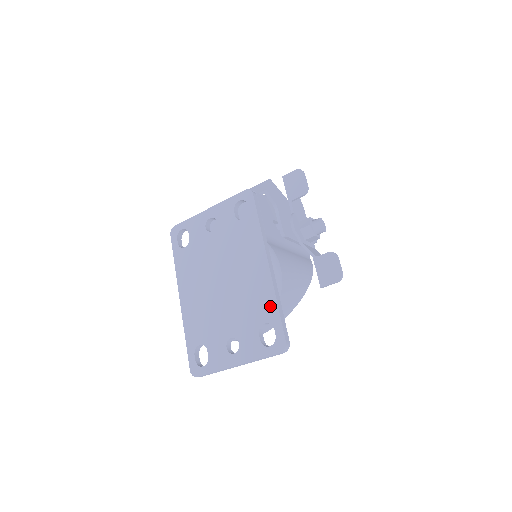
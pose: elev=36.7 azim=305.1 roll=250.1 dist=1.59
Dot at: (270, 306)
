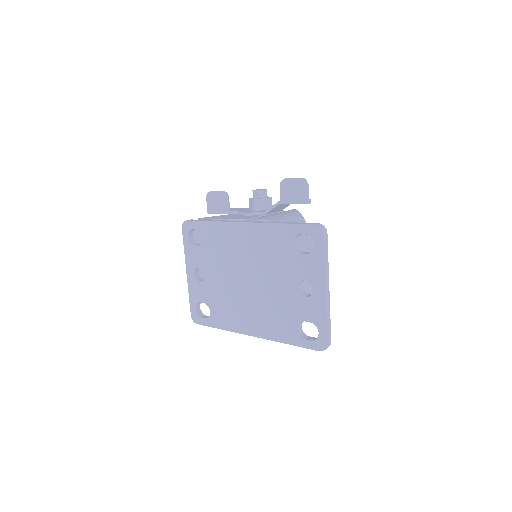
Dot at: (279, 232)
